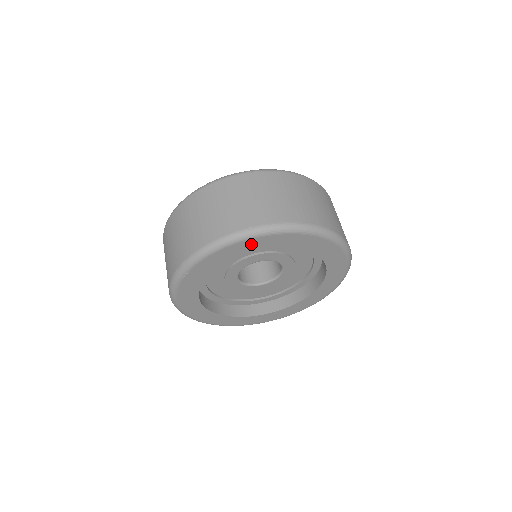
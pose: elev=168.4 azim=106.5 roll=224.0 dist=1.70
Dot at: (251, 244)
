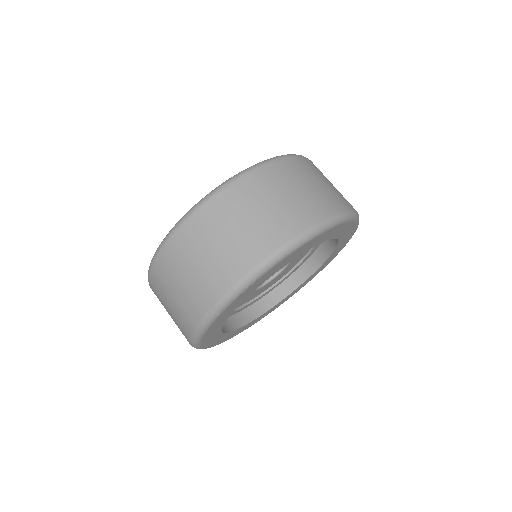
Dot at: (339, 229)
